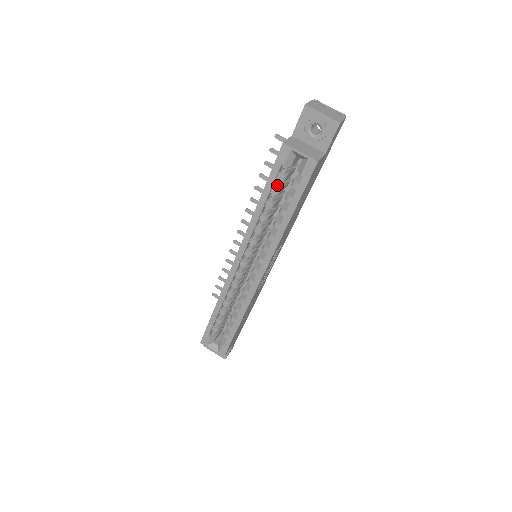
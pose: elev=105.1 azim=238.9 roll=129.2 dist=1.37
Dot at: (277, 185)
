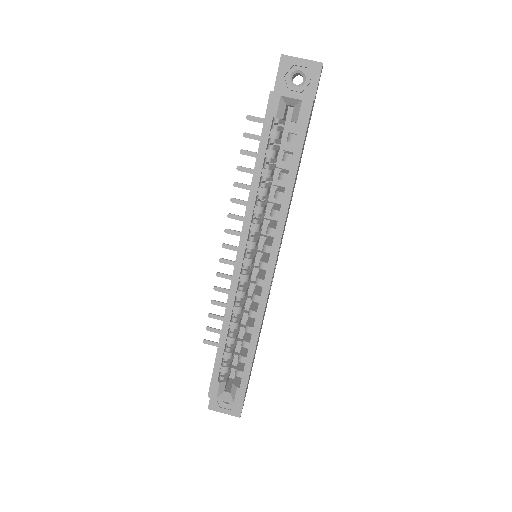
Dot at: (271, 146)
